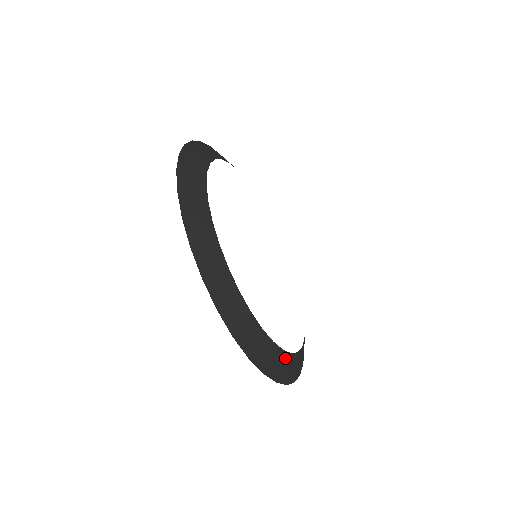
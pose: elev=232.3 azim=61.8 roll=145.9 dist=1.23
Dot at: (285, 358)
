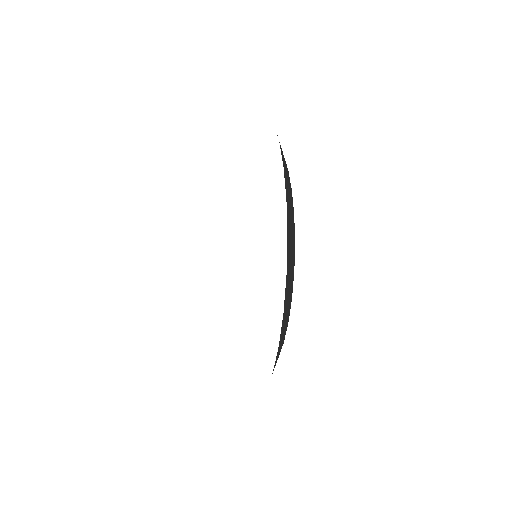
Dot at: occluded
